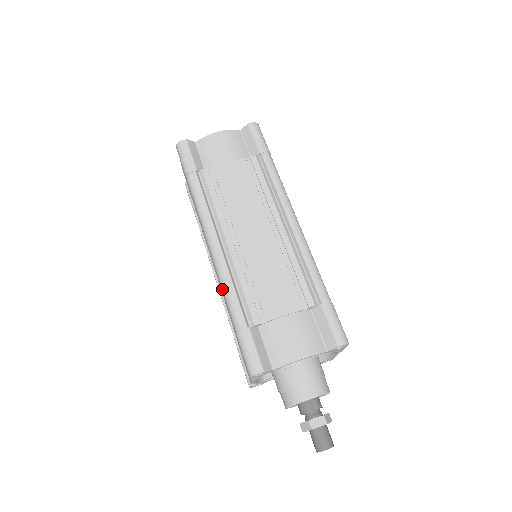
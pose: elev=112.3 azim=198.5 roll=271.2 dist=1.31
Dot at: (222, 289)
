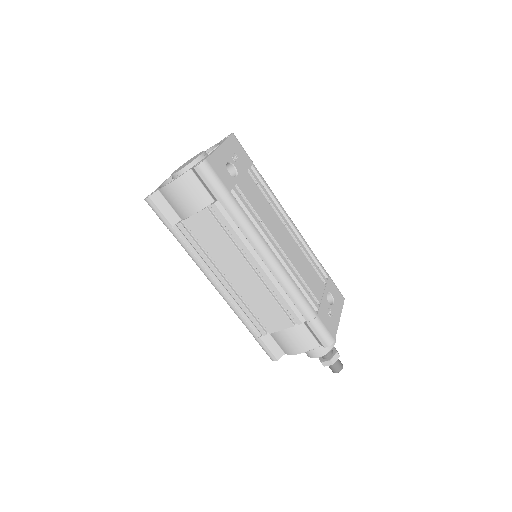
Dot at: occluded
